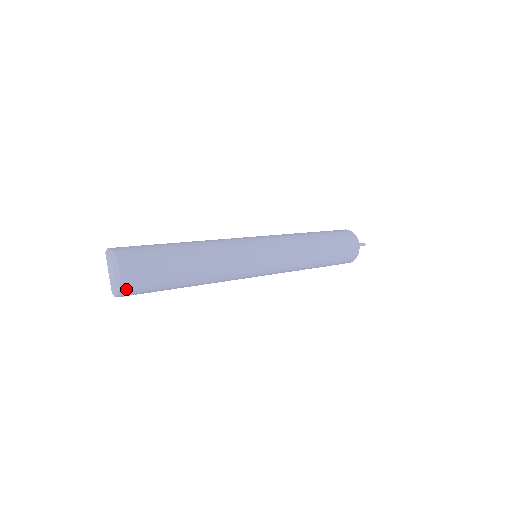
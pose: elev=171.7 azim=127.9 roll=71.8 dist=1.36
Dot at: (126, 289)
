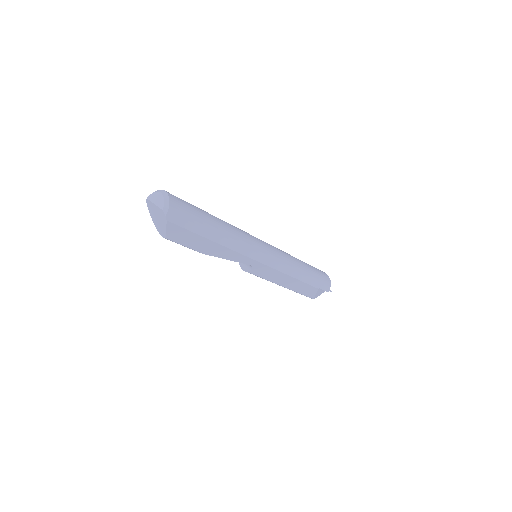
Dot at: (174, 207)
